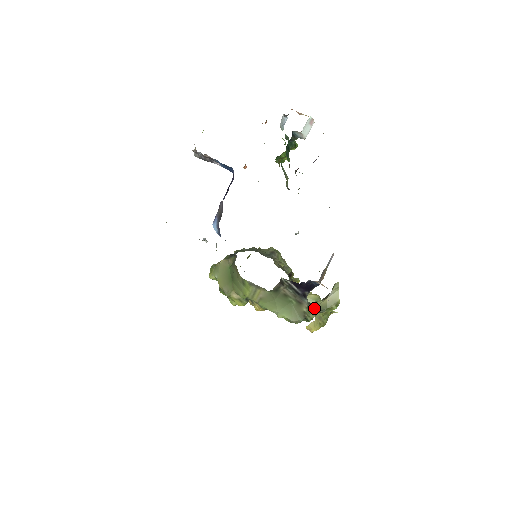
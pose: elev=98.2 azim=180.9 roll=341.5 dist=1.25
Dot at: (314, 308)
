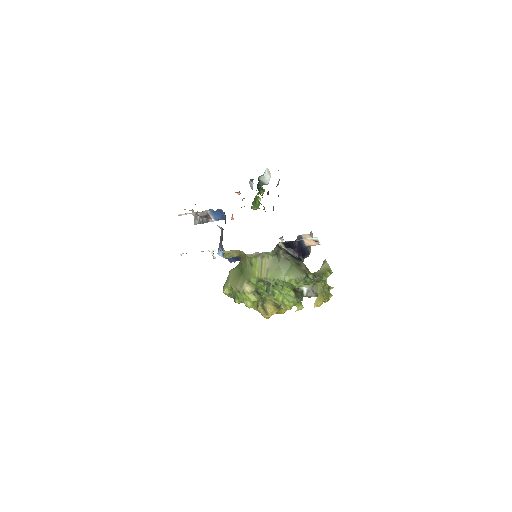
Dot at: occluded
